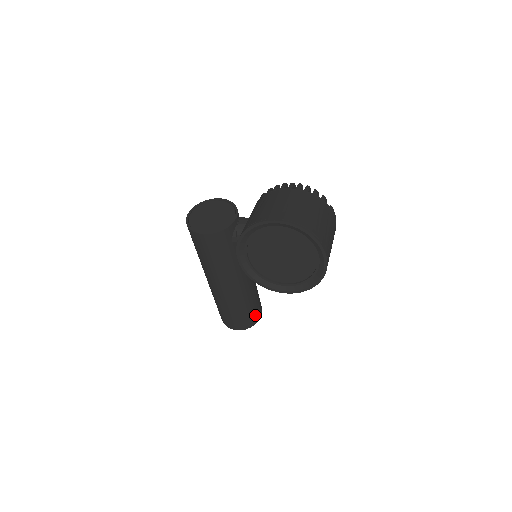
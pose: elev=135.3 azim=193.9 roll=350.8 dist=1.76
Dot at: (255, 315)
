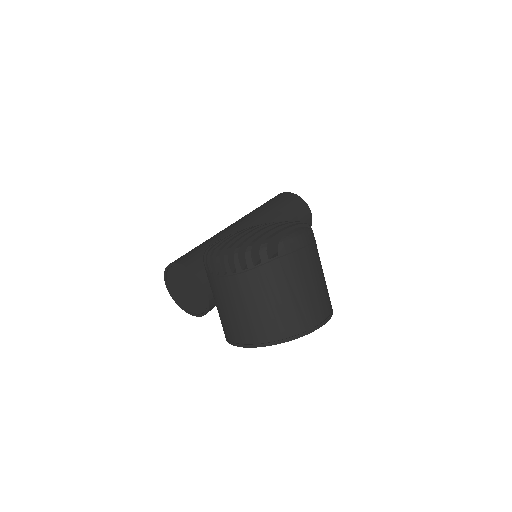
Dot at: occluded
